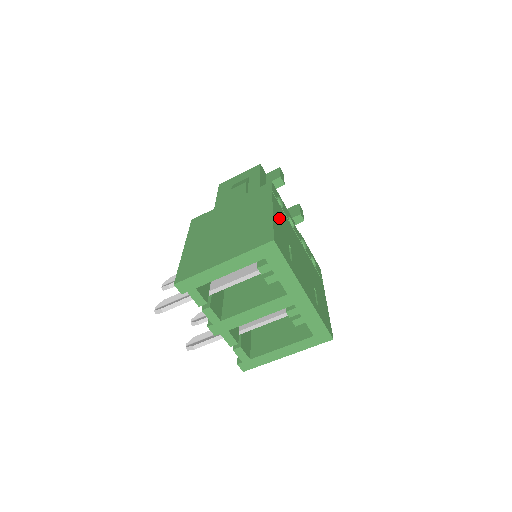
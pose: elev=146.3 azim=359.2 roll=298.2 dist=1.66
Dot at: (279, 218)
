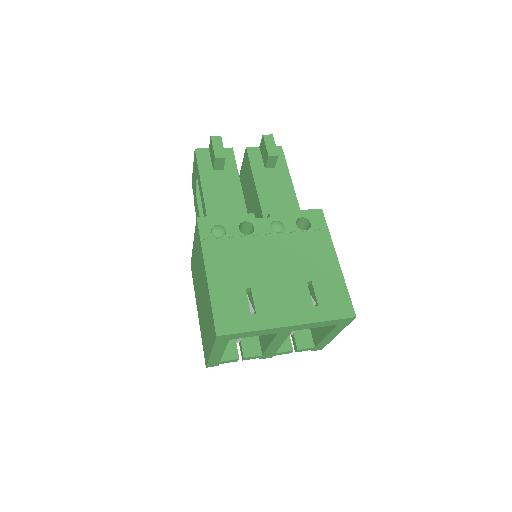
Dot at: (221, 270)
